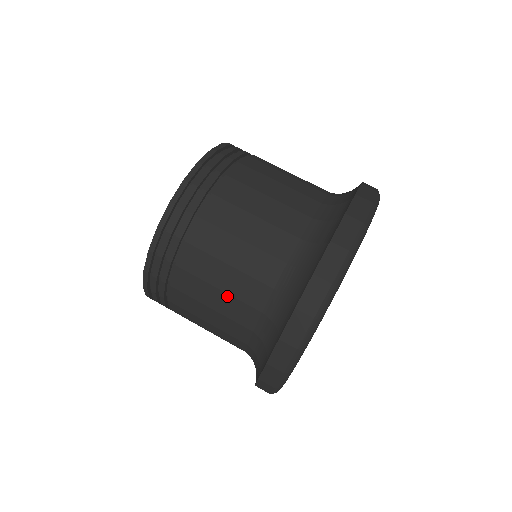
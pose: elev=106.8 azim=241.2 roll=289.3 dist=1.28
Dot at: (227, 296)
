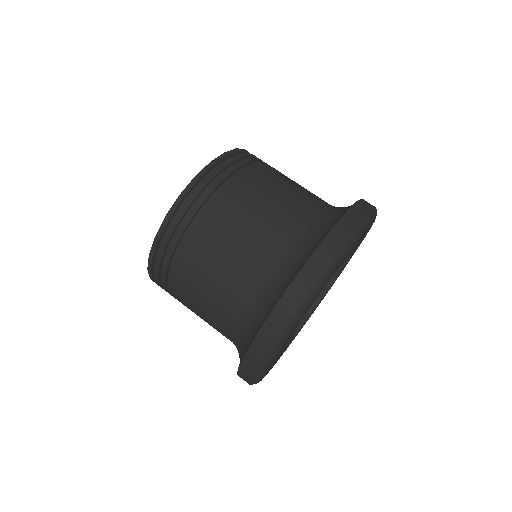
Dot at: (245, 246)
